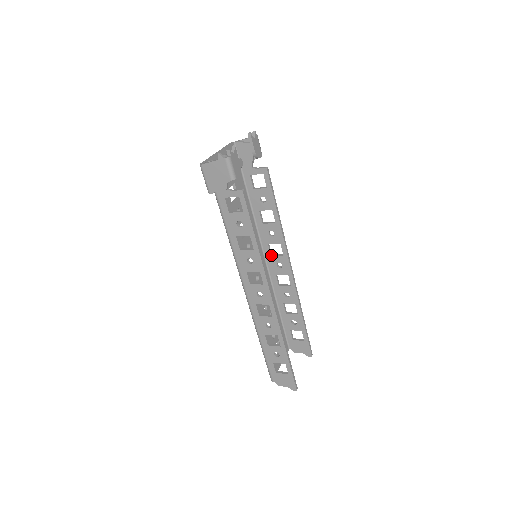
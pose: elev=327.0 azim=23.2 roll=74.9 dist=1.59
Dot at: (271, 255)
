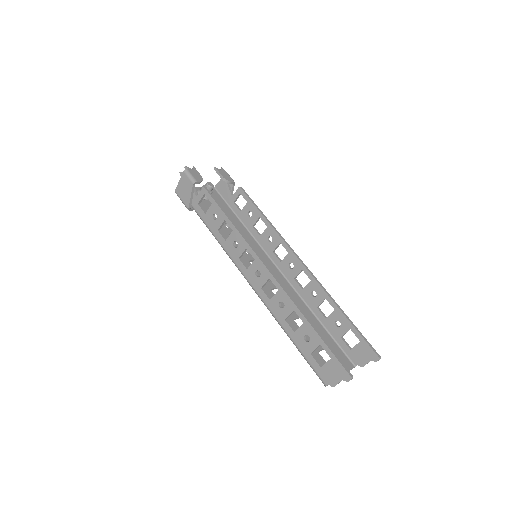
Dot at: (281, 262)
